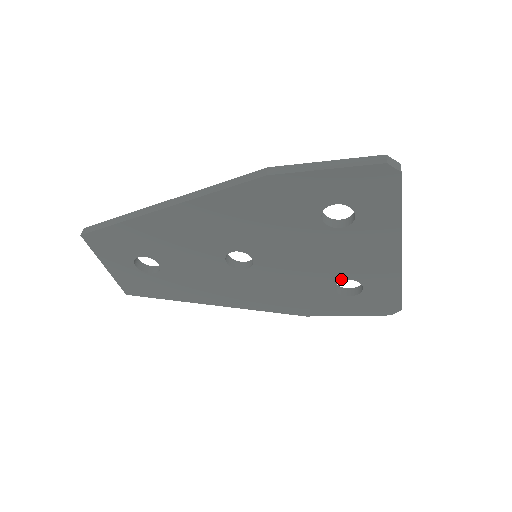
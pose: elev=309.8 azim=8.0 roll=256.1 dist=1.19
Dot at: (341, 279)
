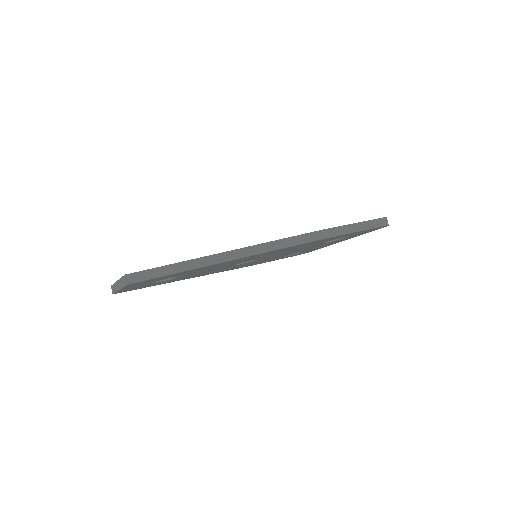
Dot at: occluded
